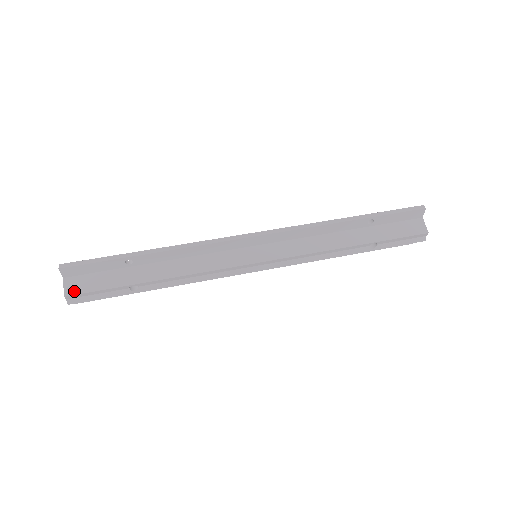
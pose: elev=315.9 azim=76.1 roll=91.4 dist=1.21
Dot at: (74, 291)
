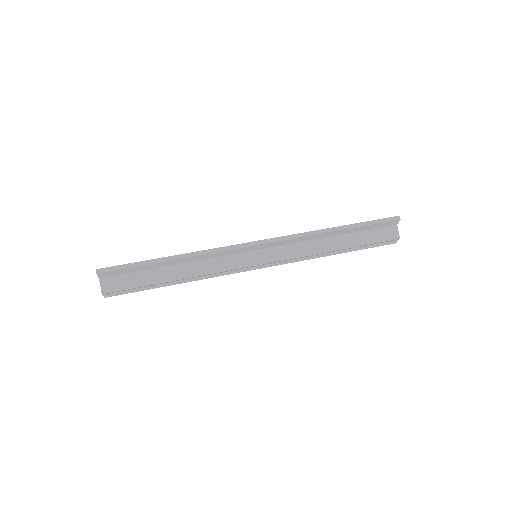
Dot at: (109, 289)
